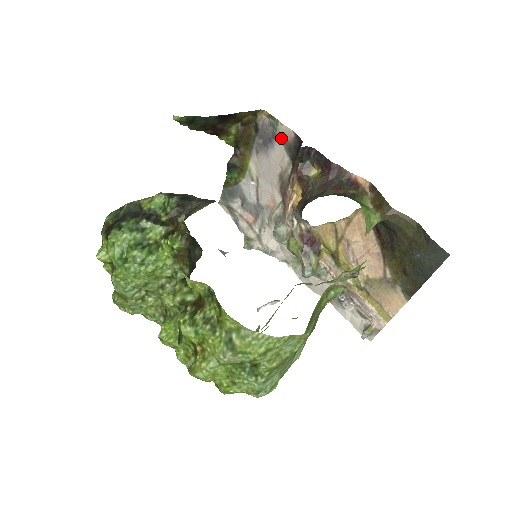
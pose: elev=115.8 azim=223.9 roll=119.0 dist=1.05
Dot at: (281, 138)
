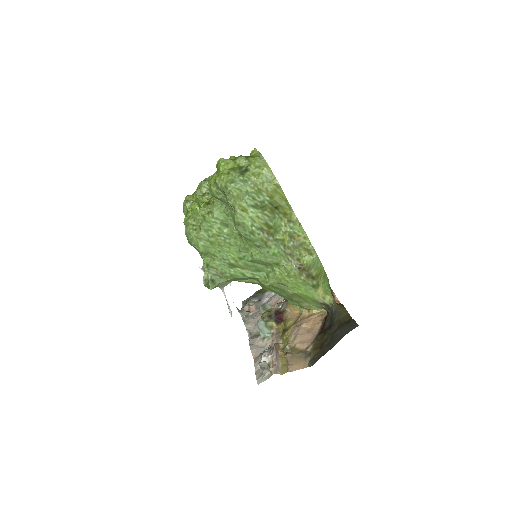
Dot at: occluded
